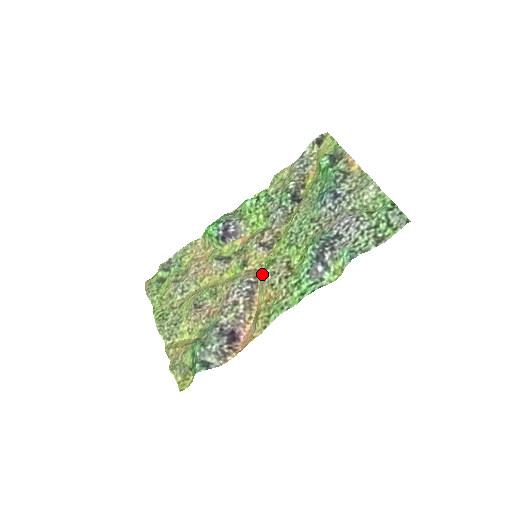
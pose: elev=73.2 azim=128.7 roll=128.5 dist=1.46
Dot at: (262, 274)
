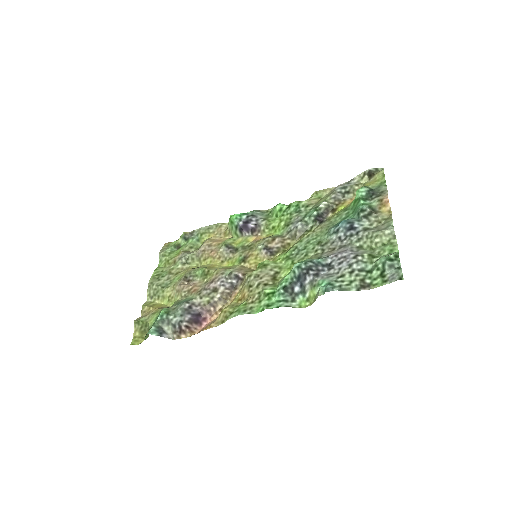
Dot at: occluded
